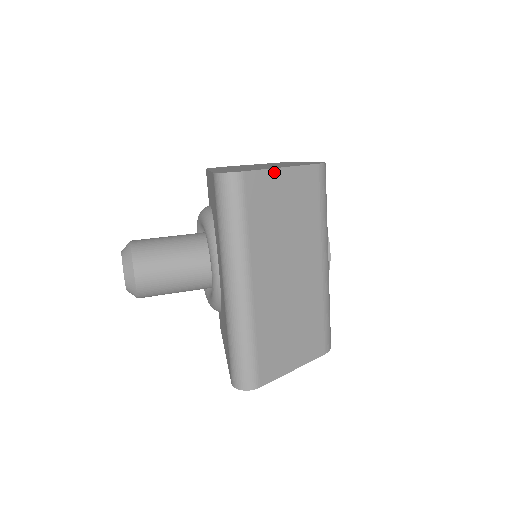
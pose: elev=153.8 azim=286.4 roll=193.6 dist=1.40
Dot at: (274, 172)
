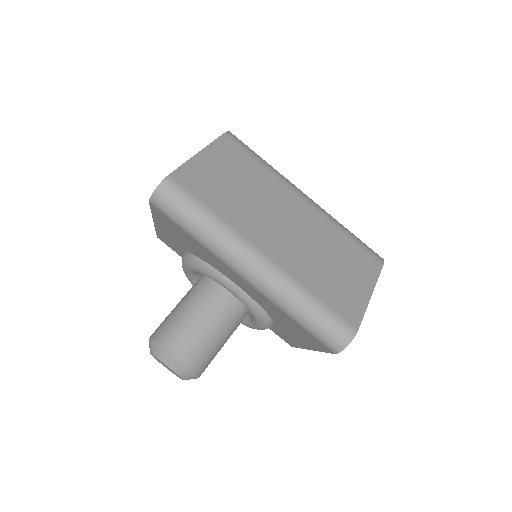
Dot at: (194, 161)
